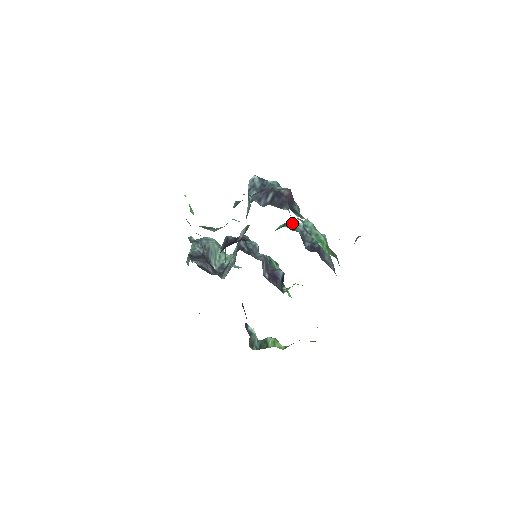
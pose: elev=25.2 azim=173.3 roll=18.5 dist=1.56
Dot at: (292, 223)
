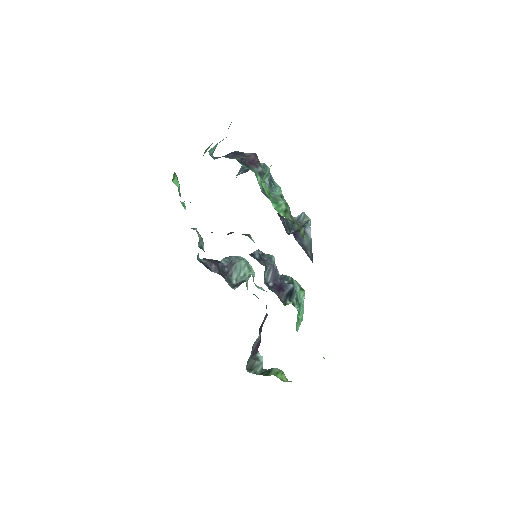
Dot at: occluded
